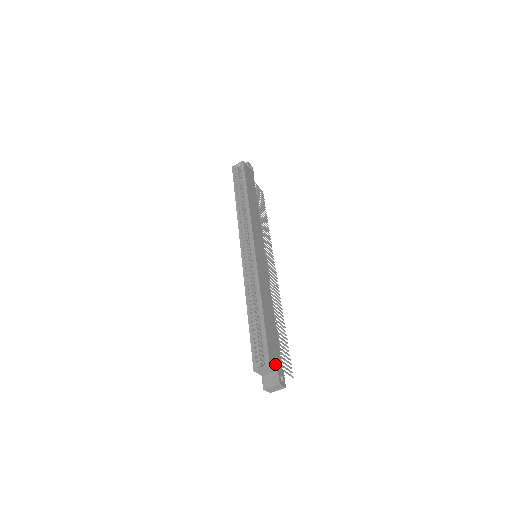
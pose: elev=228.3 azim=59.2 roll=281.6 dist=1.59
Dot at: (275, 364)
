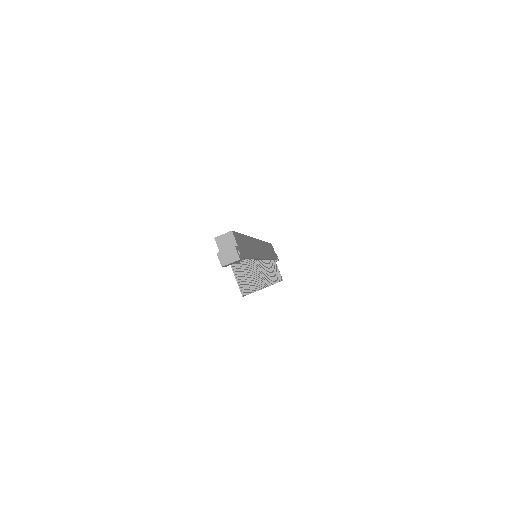
Dot at: (237, 243)
